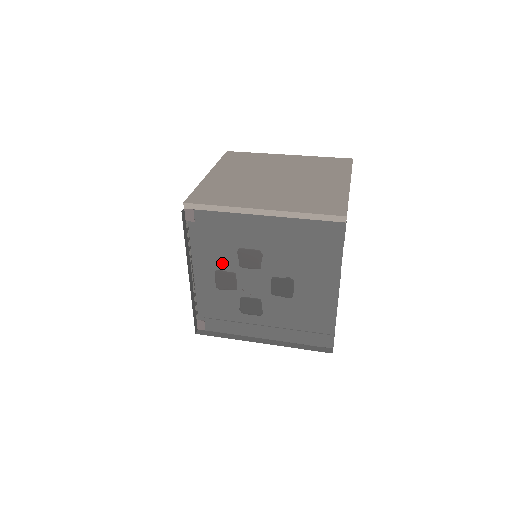
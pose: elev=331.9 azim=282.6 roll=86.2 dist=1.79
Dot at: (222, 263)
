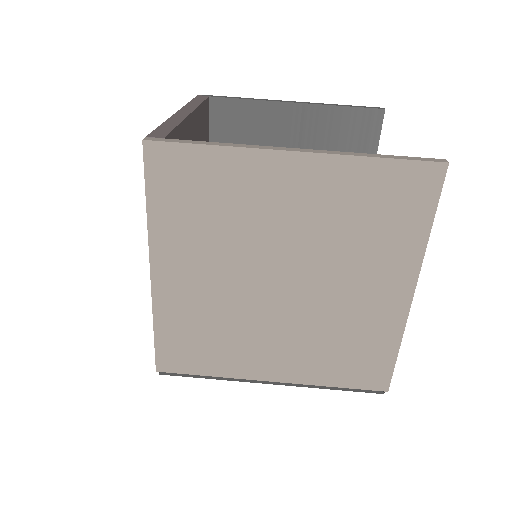
Dot at: occluded
